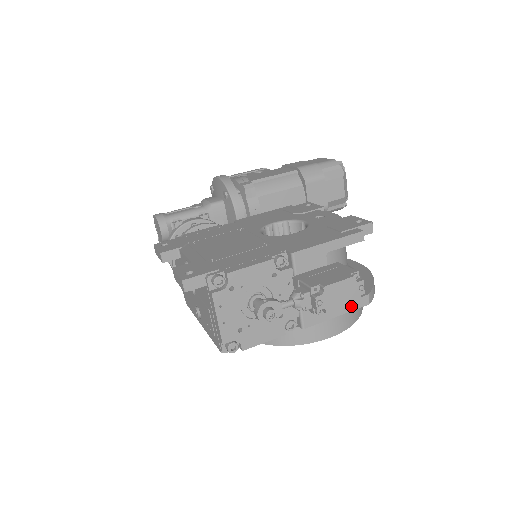
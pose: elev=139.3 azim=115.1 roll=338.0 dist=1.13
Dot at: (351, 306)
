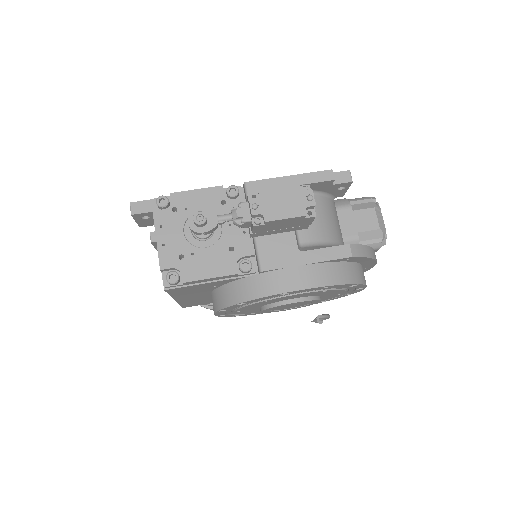
Dot at: (325, 255)
